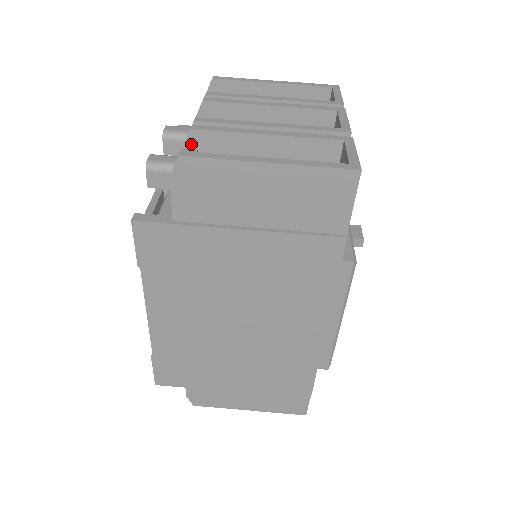
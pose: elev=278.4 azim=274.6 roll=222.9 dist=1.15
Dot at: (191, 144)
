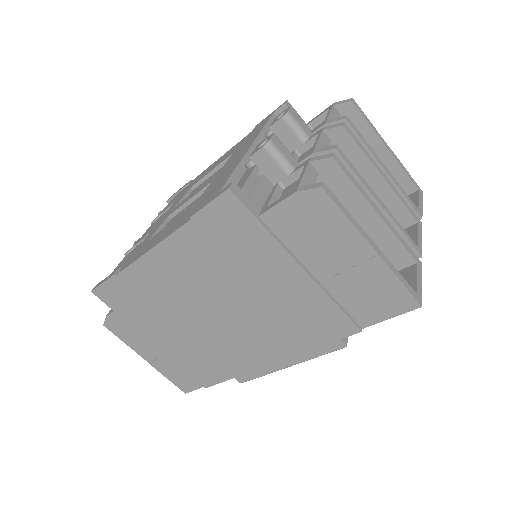
Dot at: (319, 166)
